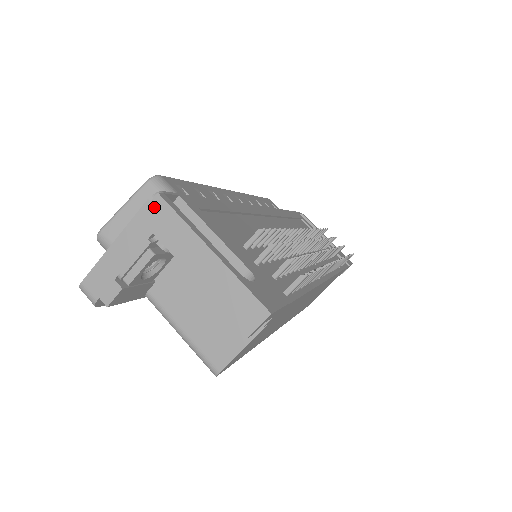
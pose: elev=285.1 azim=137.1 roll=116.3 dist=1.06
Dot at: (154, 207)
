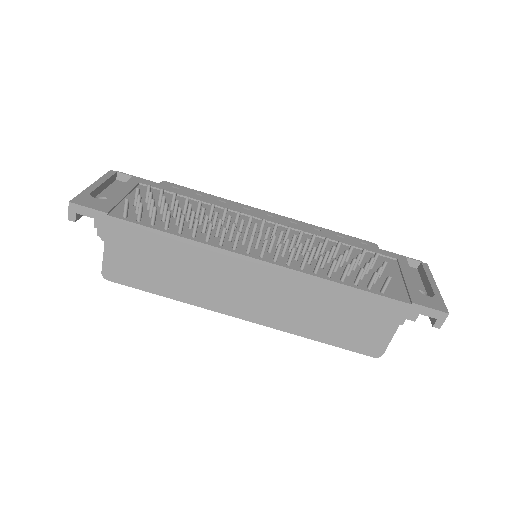
Dot at: occluded
